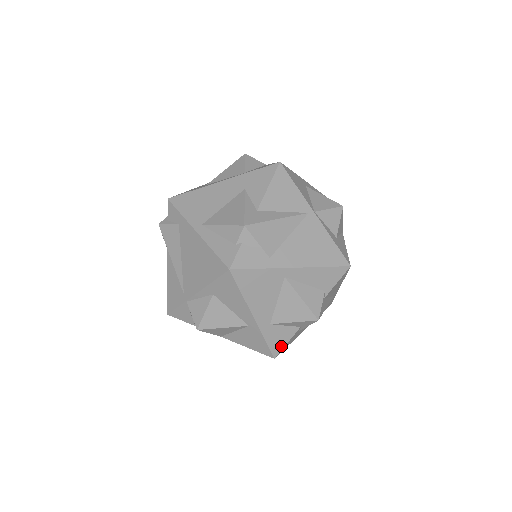
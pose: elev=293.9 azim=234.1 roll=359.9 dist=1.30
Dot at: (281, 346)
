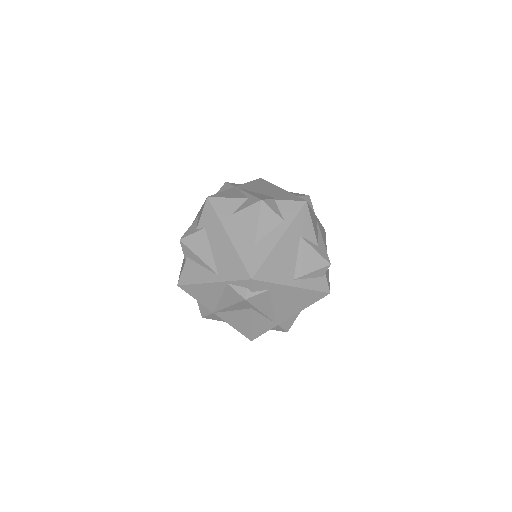
Dot at: occluded
